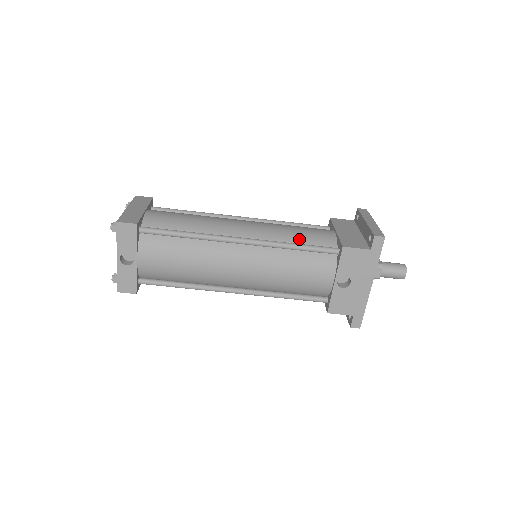
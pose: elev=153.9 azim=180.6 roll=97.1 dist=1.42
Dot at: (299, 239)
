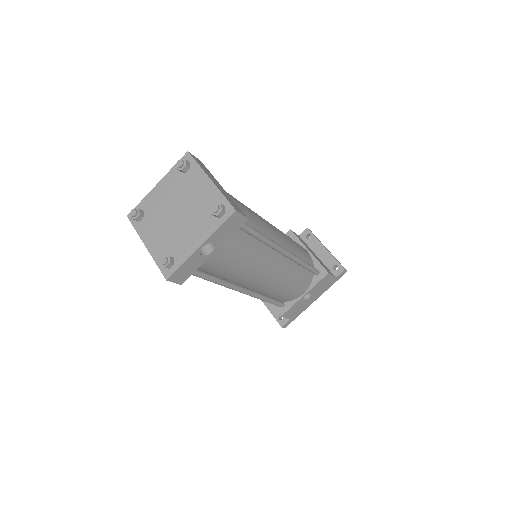
Dot at: (301, 255)
